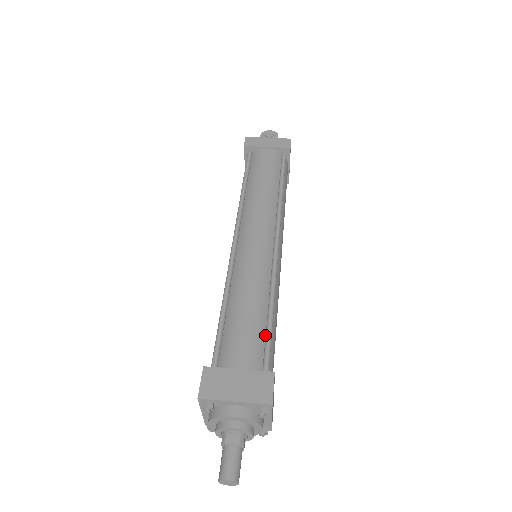
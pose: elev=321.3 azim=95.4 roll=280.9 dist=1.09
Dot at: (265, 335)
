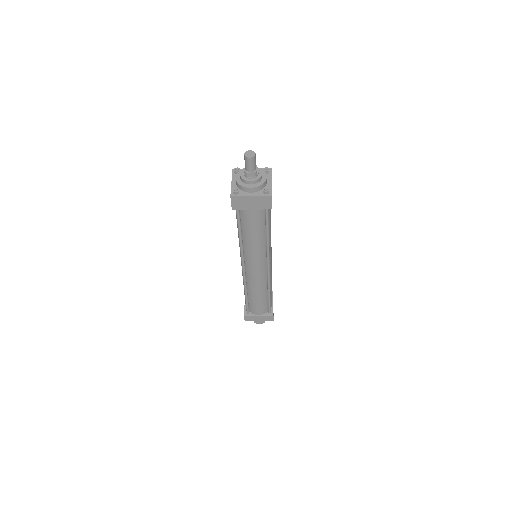
Dot at: occluded
